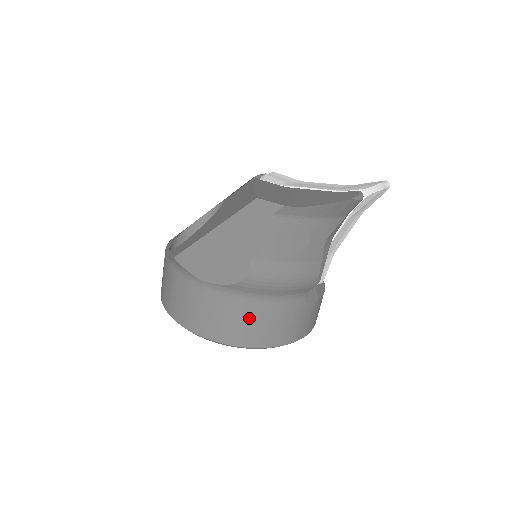
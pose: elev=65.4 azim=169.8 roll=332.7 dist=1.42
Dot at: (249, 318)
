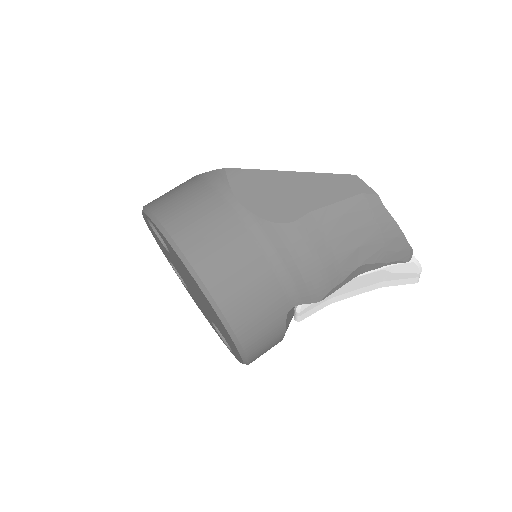
Dot at: (245, 268)
